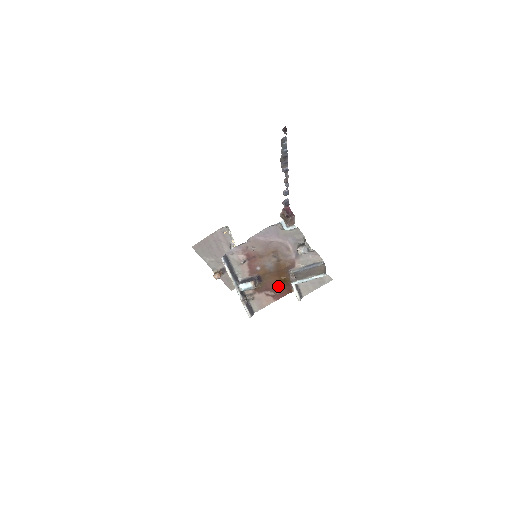
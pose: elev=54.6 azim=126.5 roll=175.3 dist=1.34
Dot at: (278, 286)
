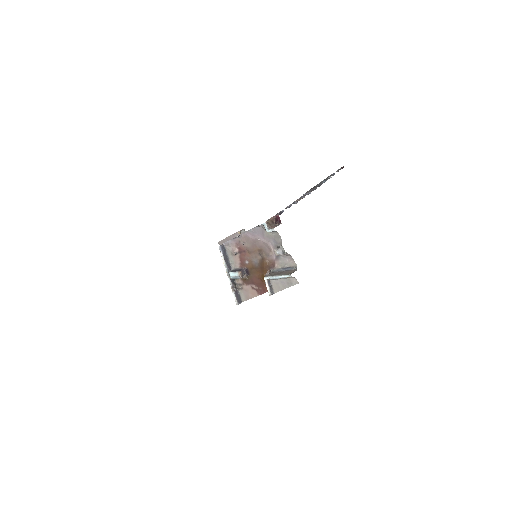
Dot at: (261, 282)
